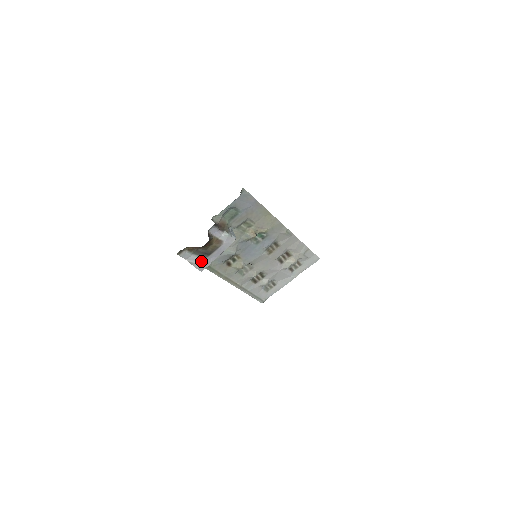
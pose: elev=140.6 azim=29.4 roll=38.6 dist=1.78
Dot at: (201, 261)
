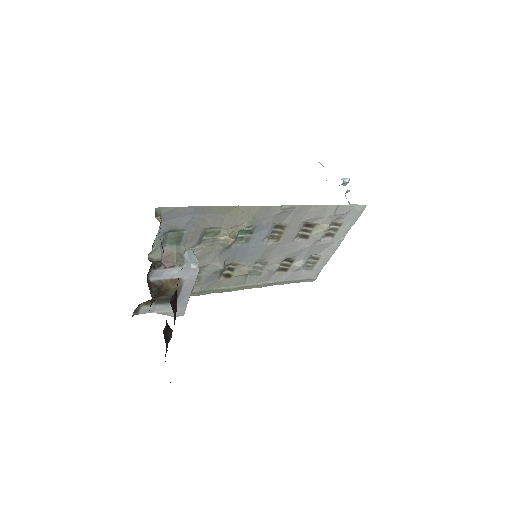
Dot at: occluded
